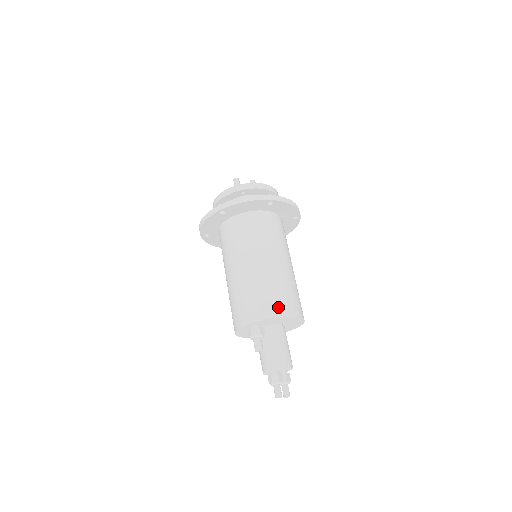
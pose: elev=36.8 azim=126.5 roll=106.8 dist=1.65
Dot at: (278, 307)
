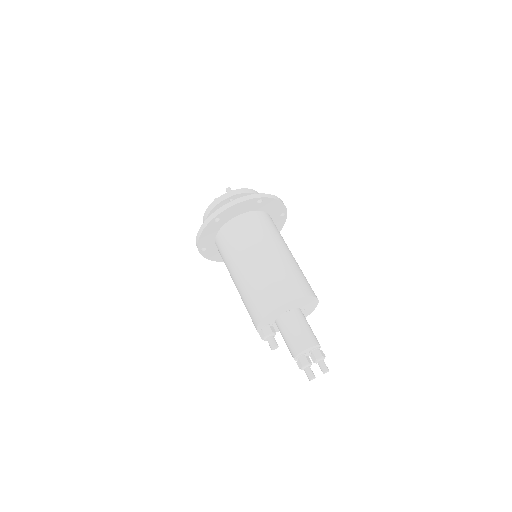
Dot at: (261, 307)
